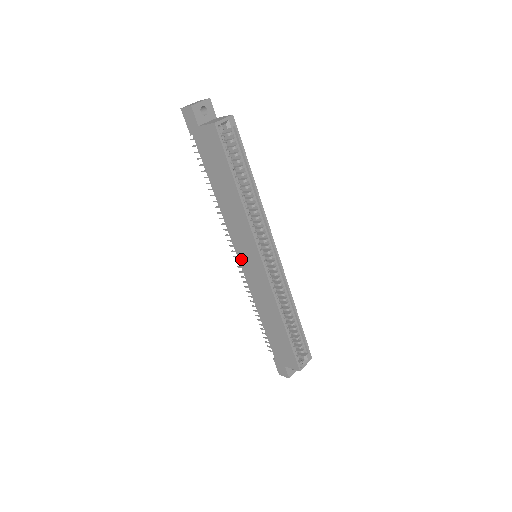
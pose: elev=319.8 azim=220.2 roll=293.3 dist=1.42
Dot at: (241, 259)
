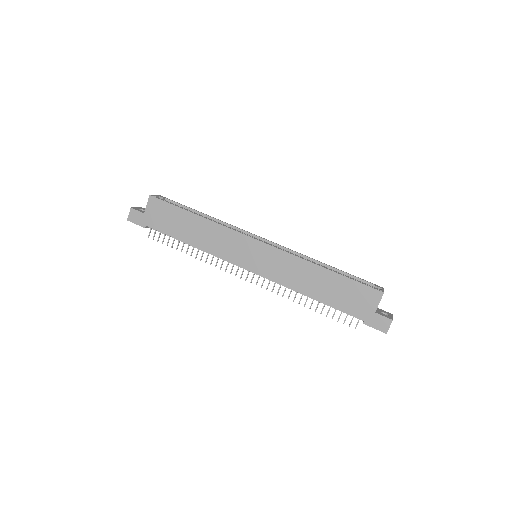
Dot at: (248, 266)
